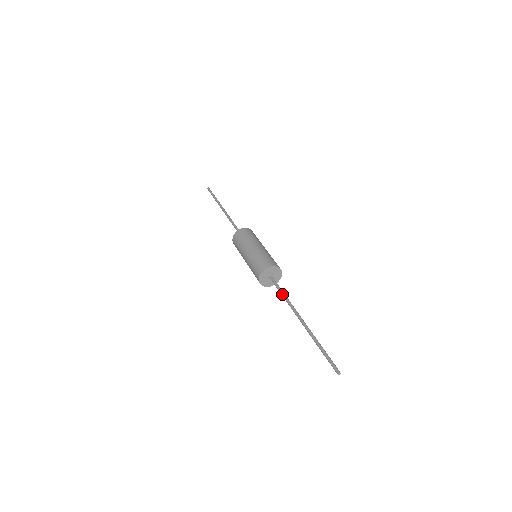
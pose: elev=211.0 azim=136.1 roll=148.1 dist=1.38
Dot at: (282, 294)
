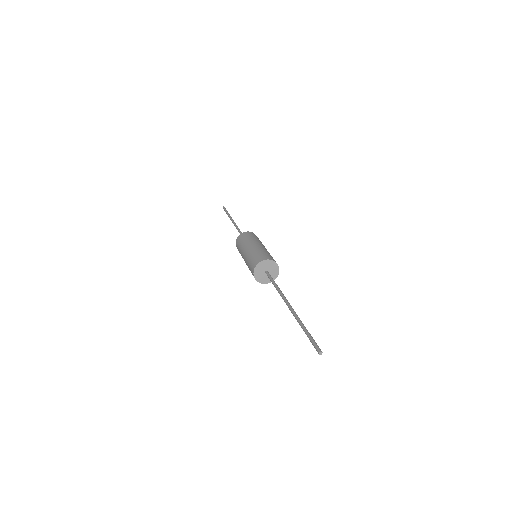
Dot at: (276, 284)
